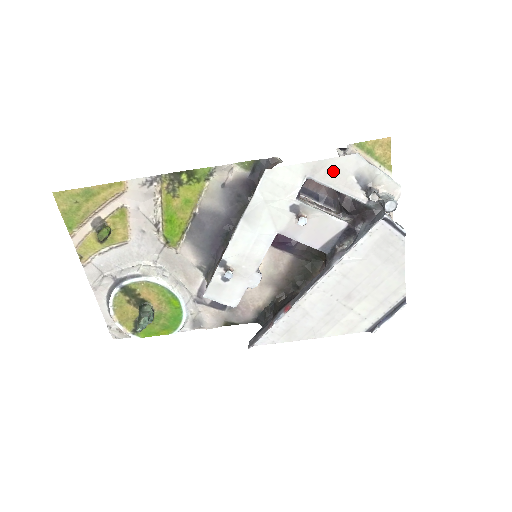
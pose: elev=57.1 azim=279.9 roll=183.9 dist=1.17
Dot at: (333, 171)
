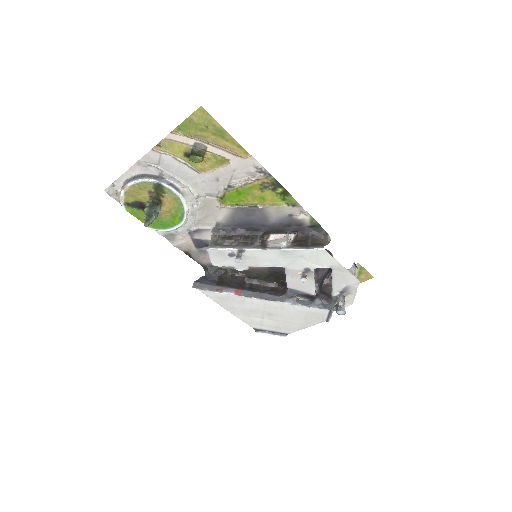
Dot at: (343, 277)
